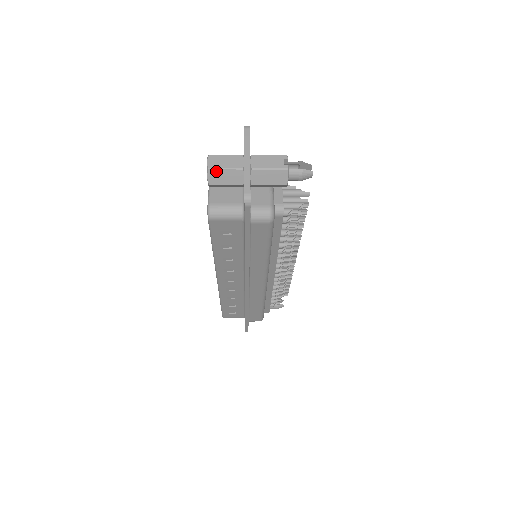
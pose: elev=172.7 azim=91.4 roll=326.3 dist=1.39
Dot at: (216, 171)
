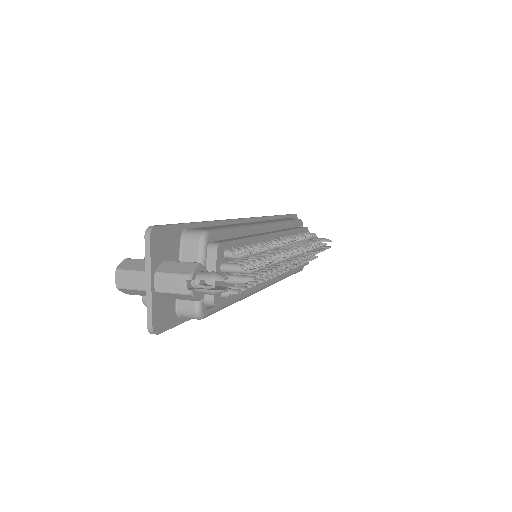
Dot at: (125, 289)
